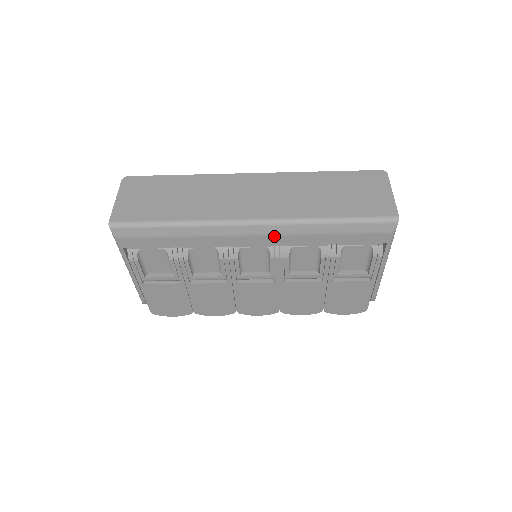
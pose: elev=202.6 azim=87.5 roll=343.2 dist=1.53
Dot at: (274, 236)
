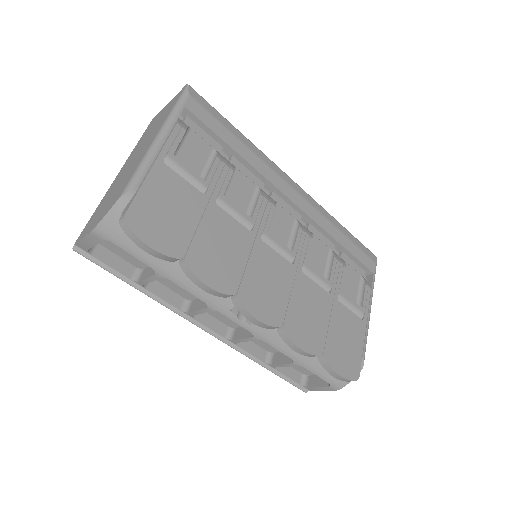
Dot at: (309, 204)
